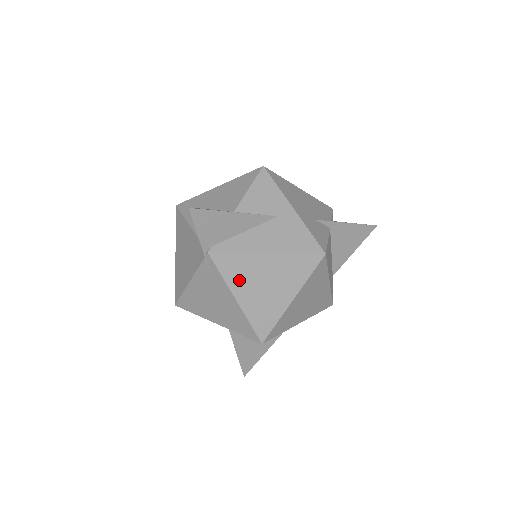
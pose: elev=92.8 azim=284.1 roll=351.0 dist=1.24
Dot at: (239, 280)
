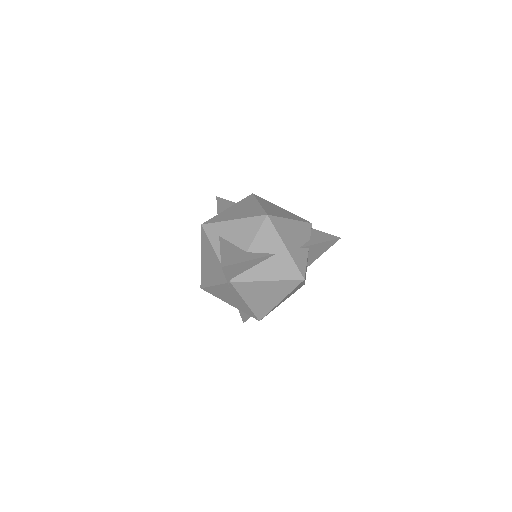
Dot at: (249, 294)
